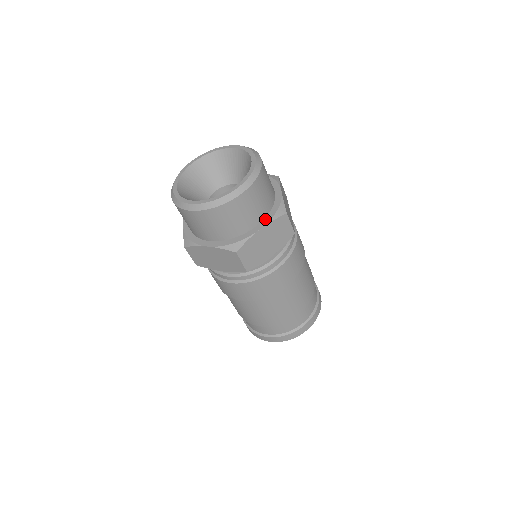
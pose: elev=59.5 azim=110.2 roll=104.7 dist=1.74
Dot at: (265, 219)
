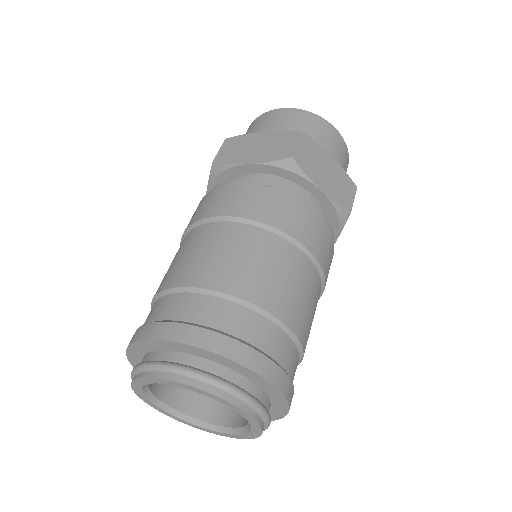
Dot at: occluded
